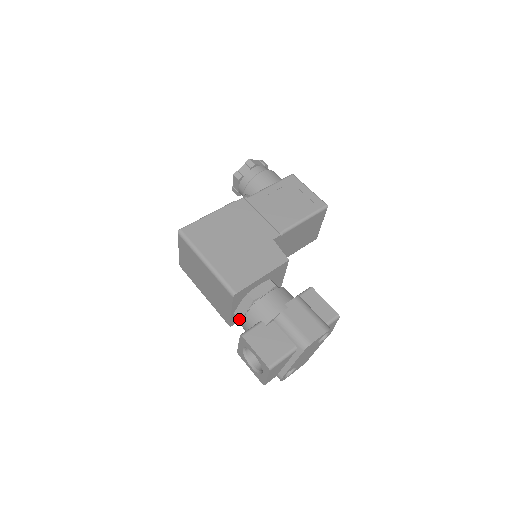
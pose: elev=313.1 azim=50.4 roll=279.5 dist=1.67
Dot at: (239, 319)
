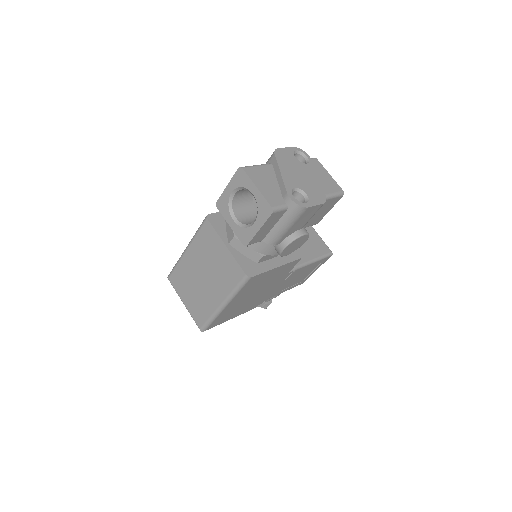
Dot at: (233, 237)
